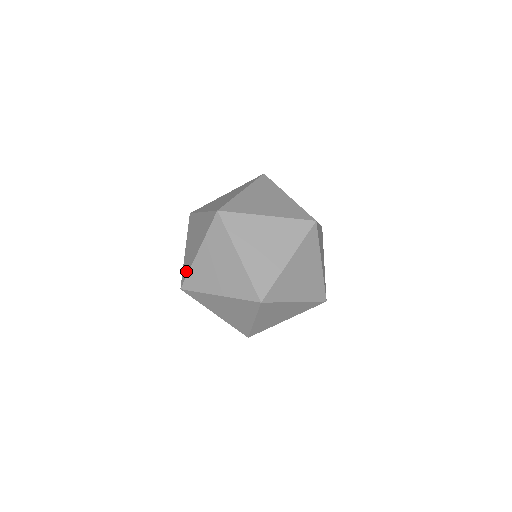
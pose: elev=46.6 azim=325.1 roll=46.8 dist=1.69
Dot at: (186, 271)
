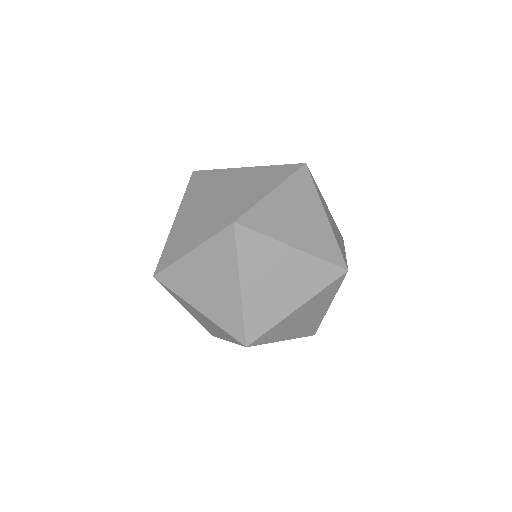
Dot at: occluded
